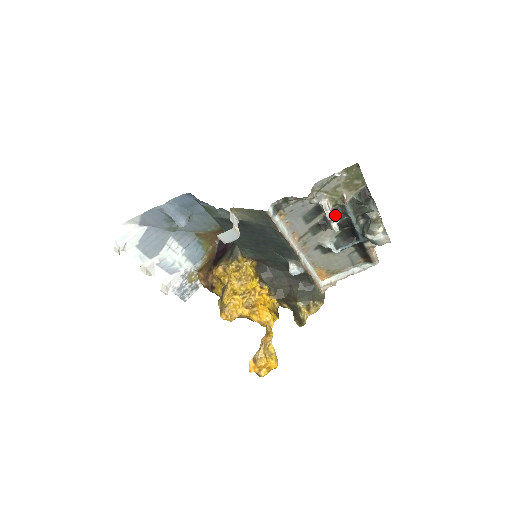
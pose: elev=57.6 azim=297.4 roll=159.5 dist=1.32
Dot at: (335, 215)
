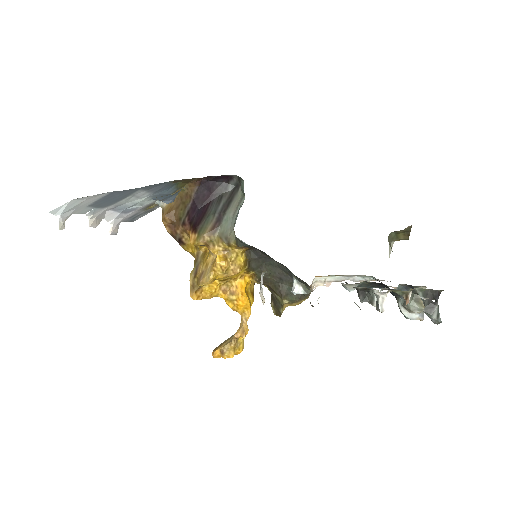
Dot at: (382, 288)
